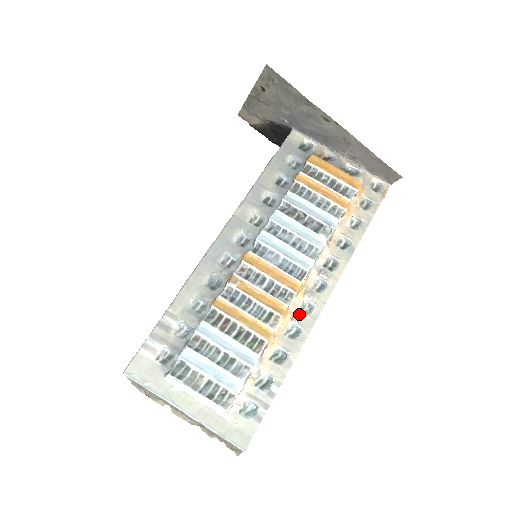
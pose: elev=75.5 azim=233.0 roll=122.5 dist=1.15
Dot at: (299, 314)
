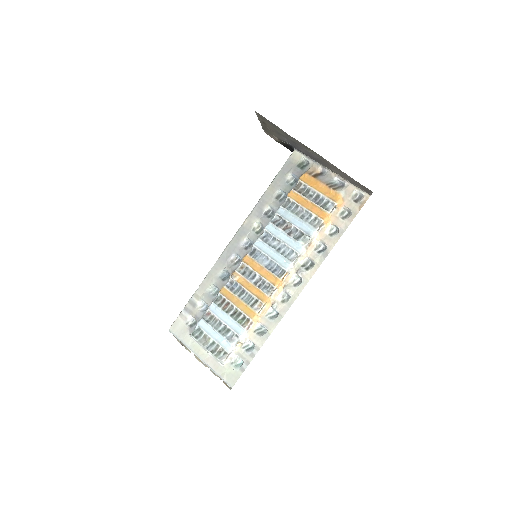
Dot at: (278, 302)
